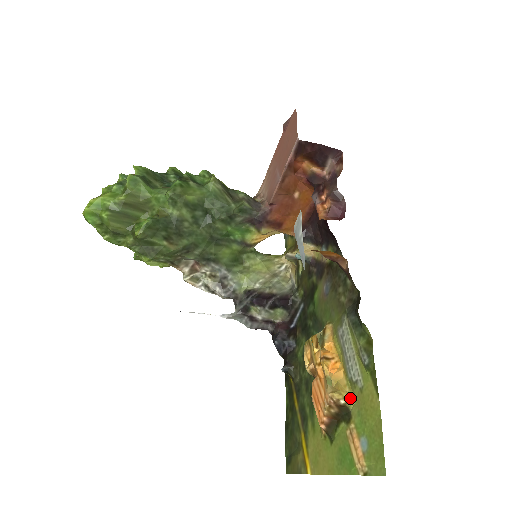
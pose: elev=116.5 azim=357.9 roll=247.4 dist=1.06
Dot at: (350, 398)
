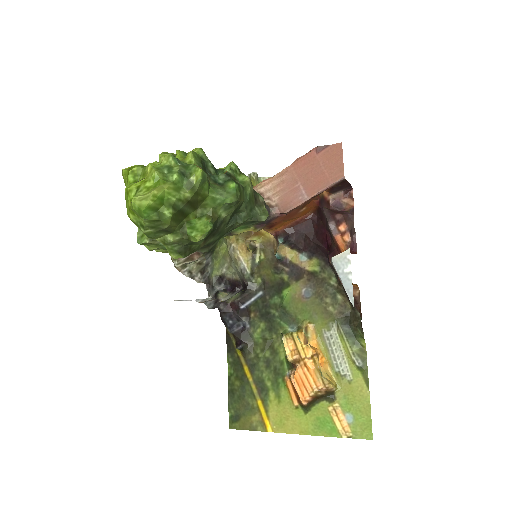
Dot at: (337, 386)
